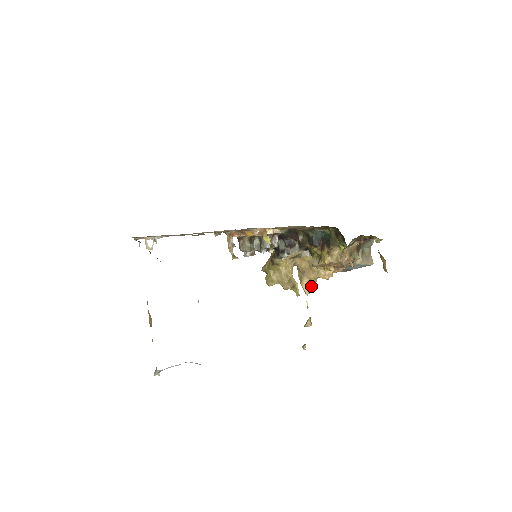
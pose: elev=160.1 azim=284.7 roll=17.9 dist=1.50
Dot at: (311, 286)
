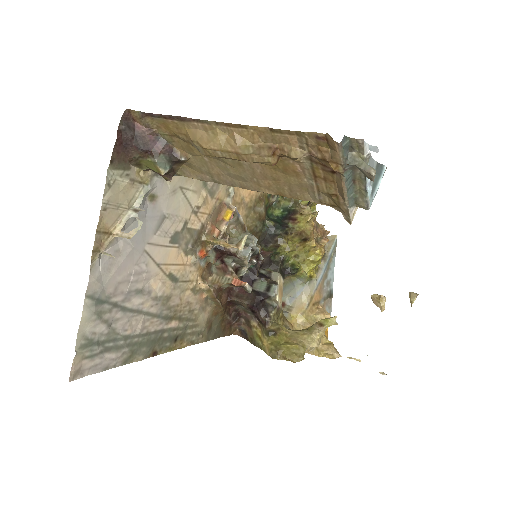
Dot at: (330, 344)
